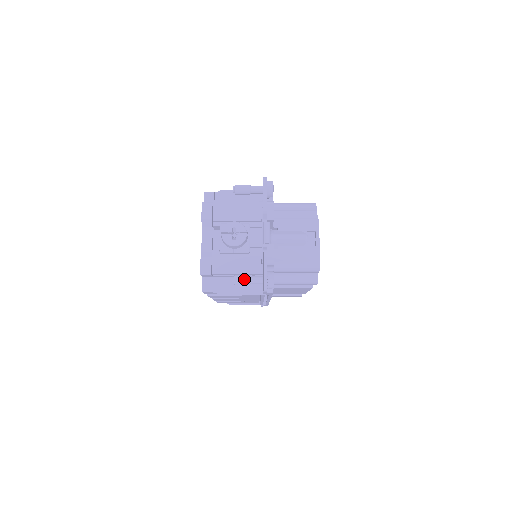
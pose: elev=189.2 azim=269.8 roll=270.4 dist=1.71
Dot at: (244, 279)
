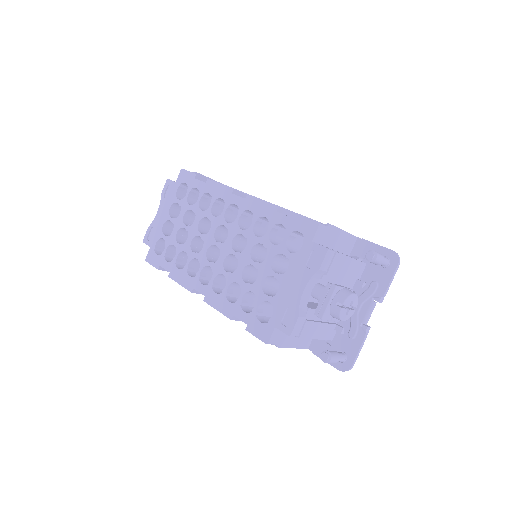
Dot at: (336, 359)
